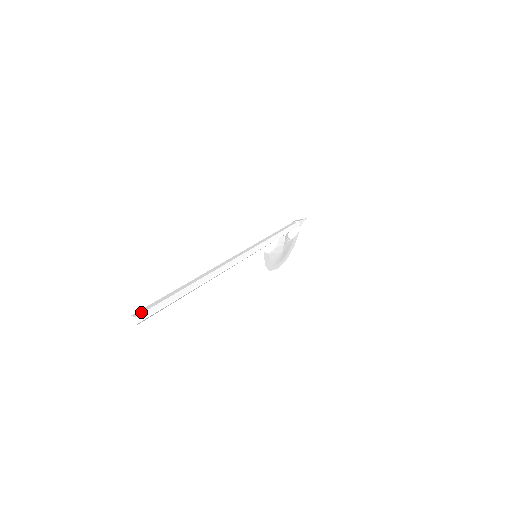
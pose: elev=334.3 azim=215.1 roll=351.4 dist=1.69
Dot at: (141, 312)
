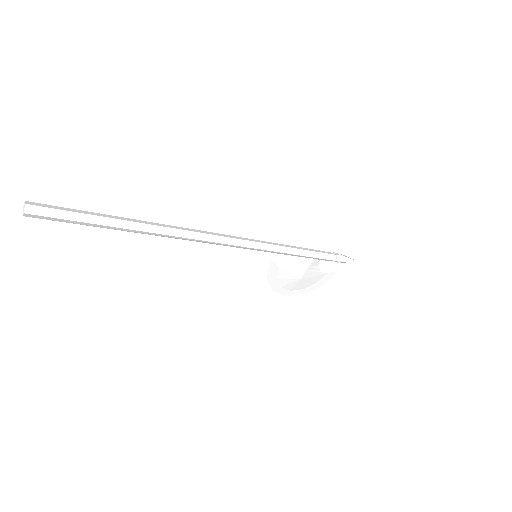
Dot at: (39, 205)
